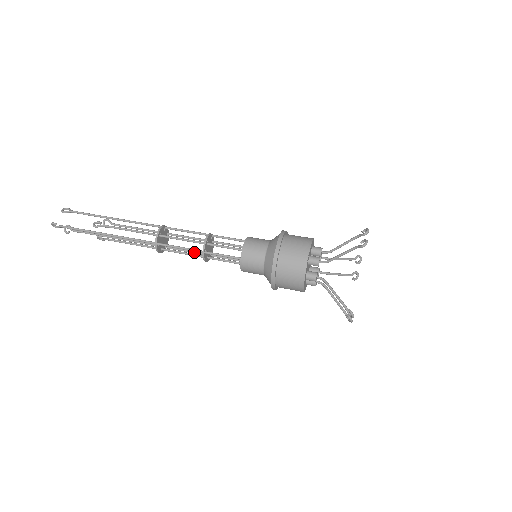
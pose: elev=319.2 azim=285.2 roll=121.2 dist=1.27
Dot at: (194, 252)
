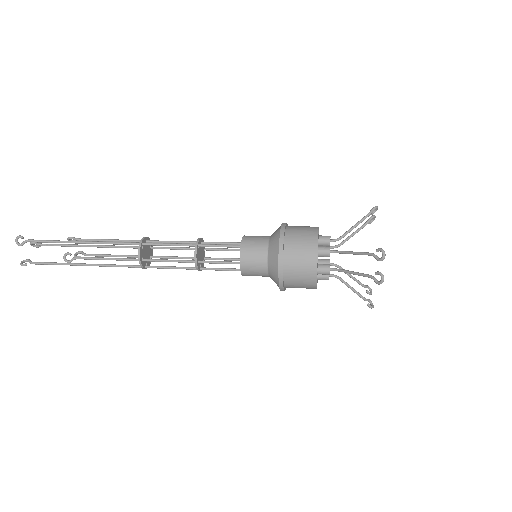
Dot at: (180, 267)
